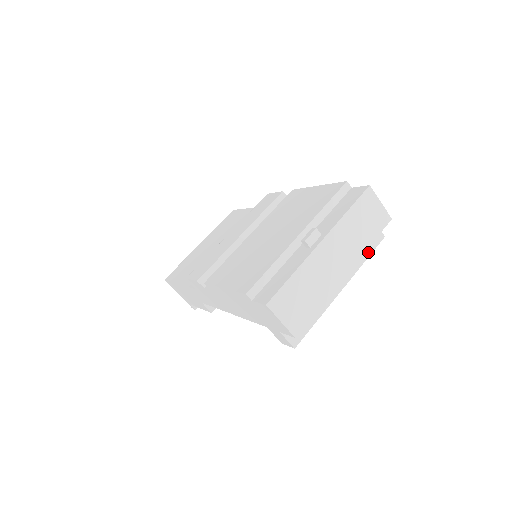
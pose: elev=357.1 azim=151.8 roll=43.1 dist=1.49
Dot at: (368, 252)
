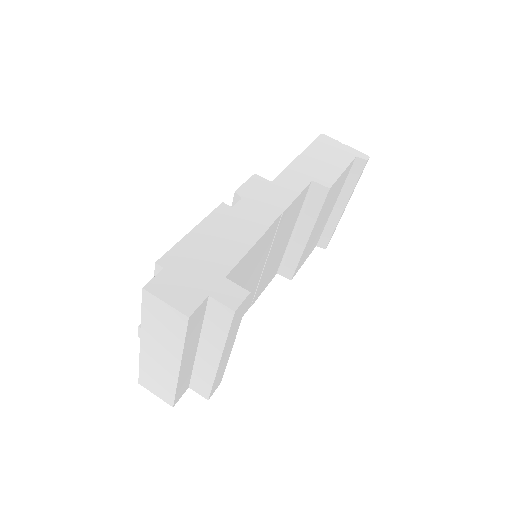
Dot at: (225, 329)
